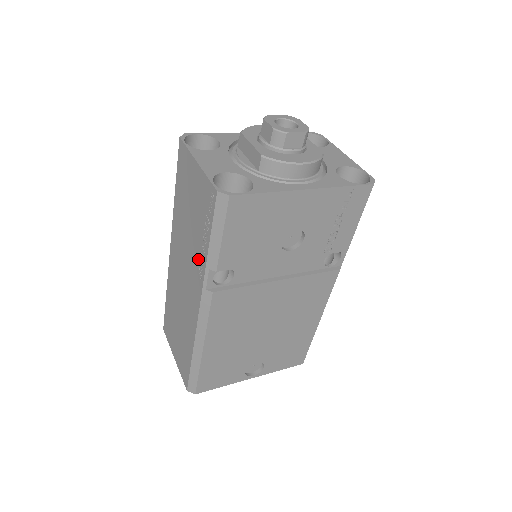
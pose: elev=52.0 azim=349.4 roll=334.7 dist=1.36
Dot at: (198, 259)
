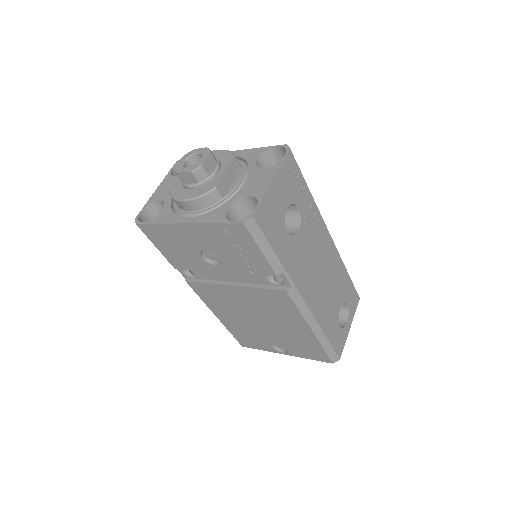
Dot at: occluded
